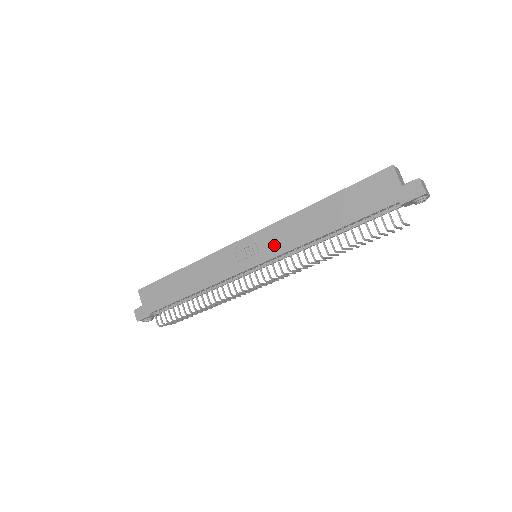
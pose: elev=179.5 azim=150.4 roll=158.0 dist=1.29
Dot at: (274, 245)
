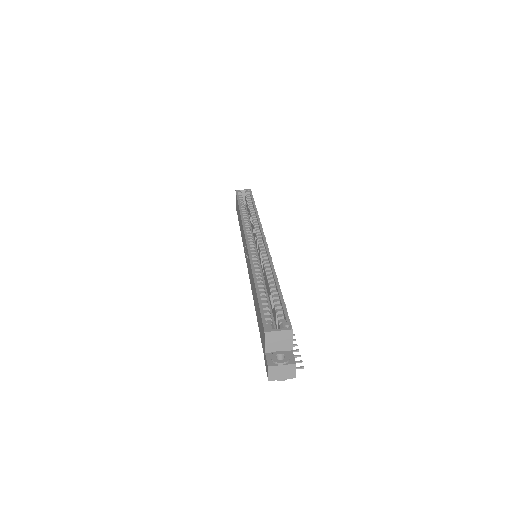
Dot at: occluded
